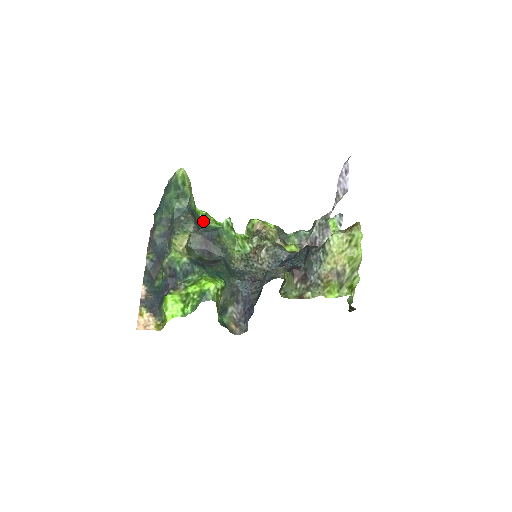
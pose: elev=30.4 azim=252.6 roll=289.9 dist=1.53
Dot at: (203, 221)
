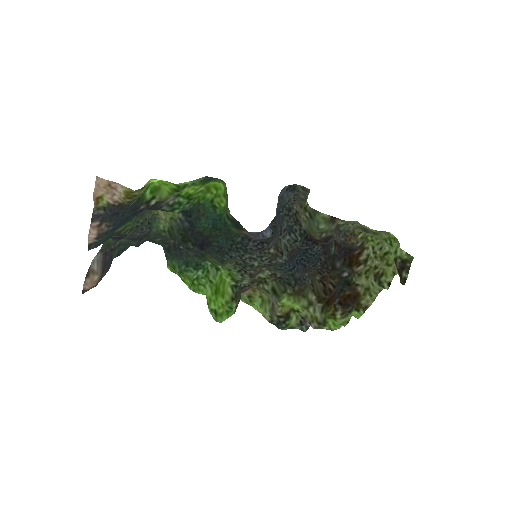
Dot at: occluded
